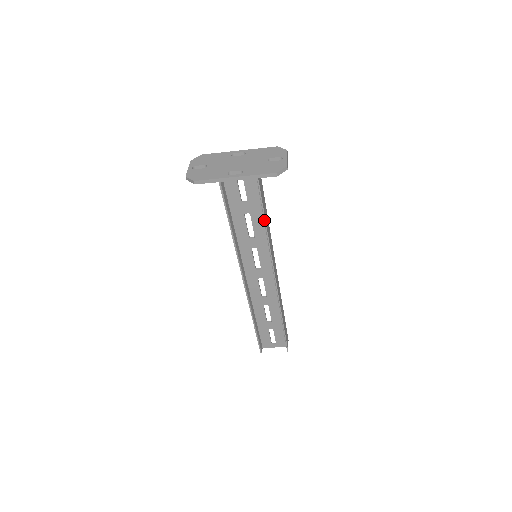
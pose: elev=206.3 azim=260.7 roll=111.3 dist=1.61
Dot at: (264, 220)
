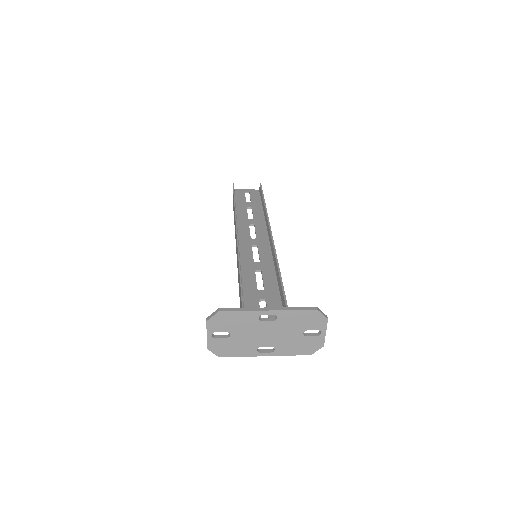
Dot at: occluded
